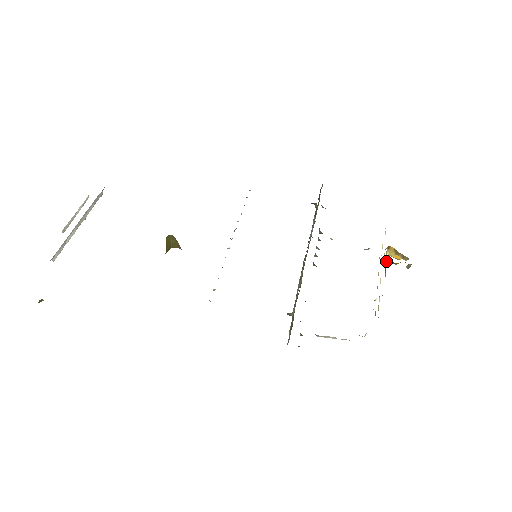
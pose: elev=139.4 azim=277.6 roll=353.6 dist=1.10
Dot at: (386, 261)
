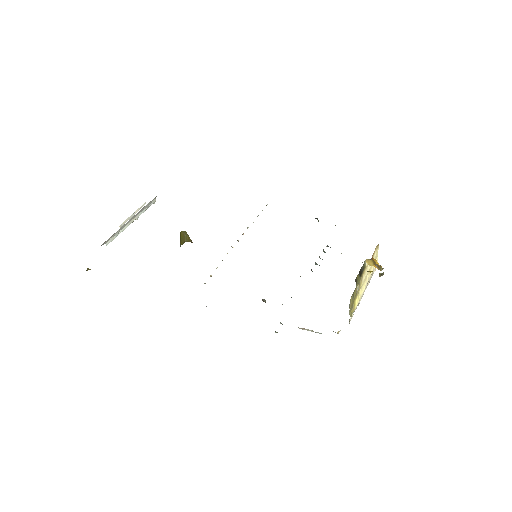
Dot at: (363, 269)
